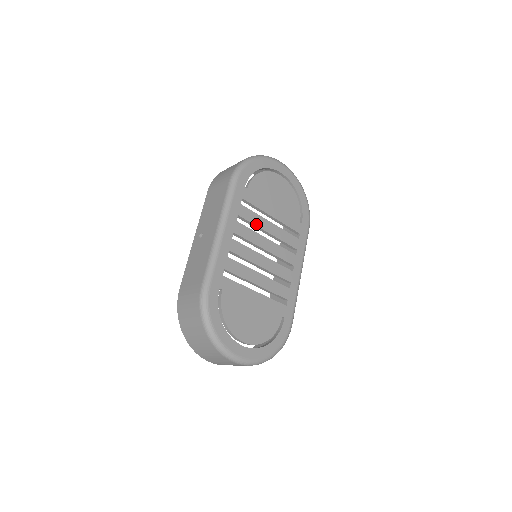
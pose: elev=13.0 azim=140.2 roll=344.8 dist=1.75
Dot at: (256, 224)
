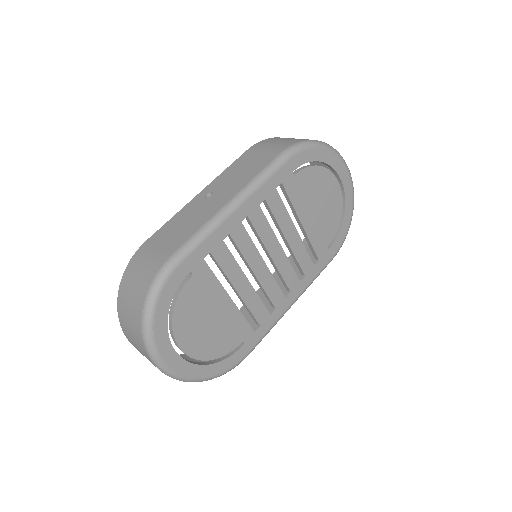
Dot at: (279, 221)
